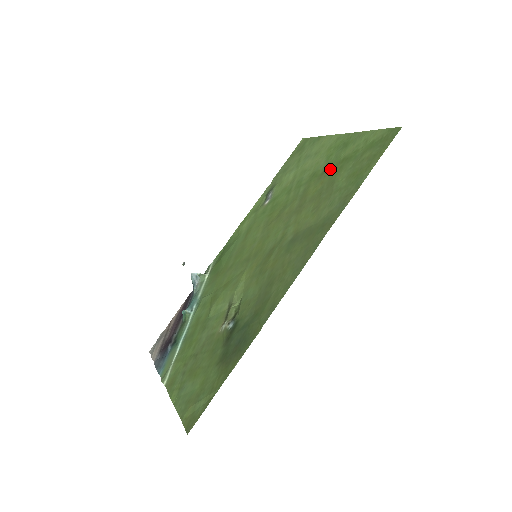
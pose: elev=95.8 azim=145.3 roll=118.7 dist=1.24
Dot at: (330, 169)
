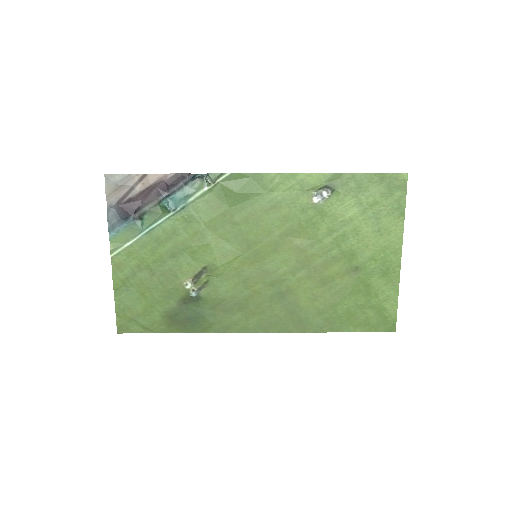
Dot at: (357, 277)
